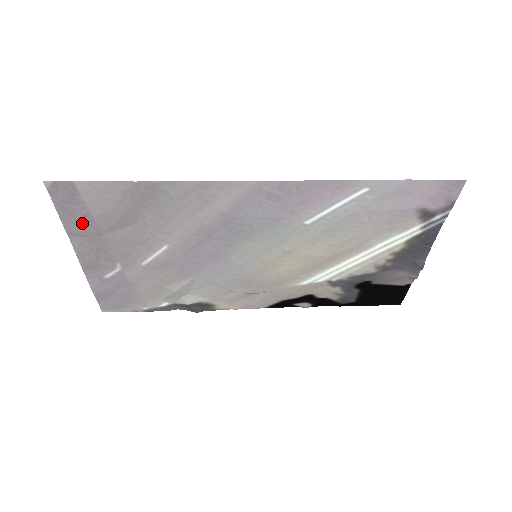
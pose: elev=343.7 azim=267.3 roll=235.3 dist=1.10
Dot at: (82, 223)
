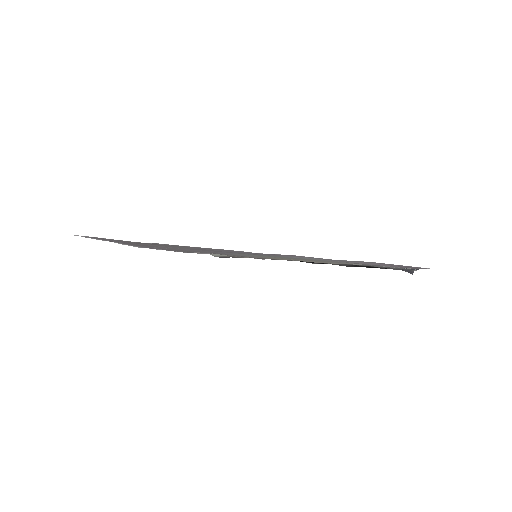
Dot at: occluded
